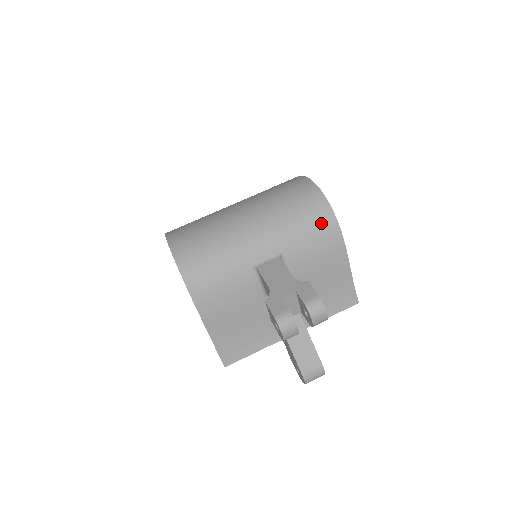
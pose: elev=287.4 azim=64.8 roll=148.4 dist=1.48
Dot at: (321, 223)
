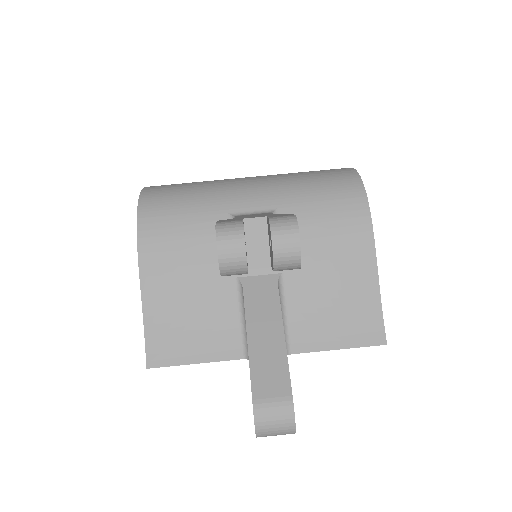
Dot at: (342, 192)
